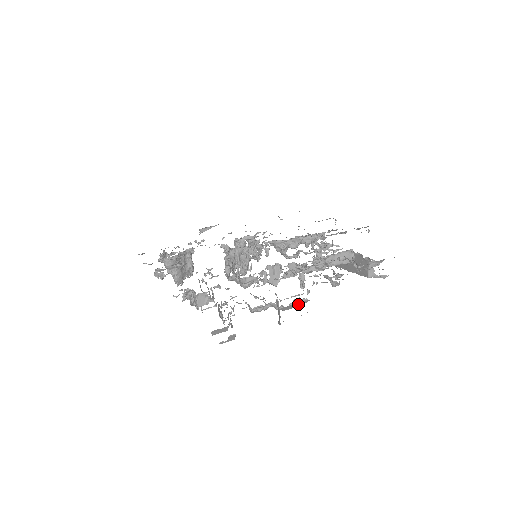
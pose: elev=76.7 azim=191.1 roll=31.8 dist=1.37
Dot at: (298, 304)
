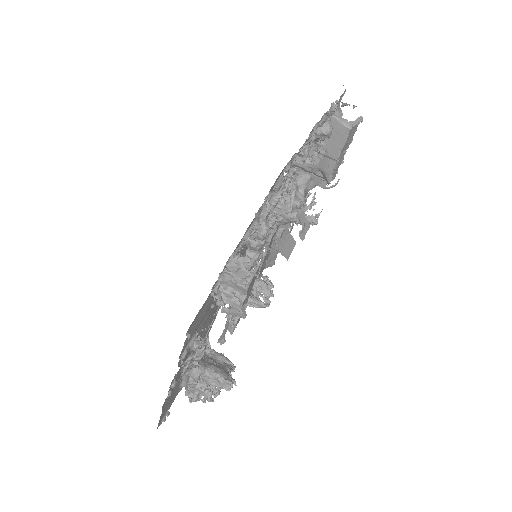
Dot at: (323, 165)
